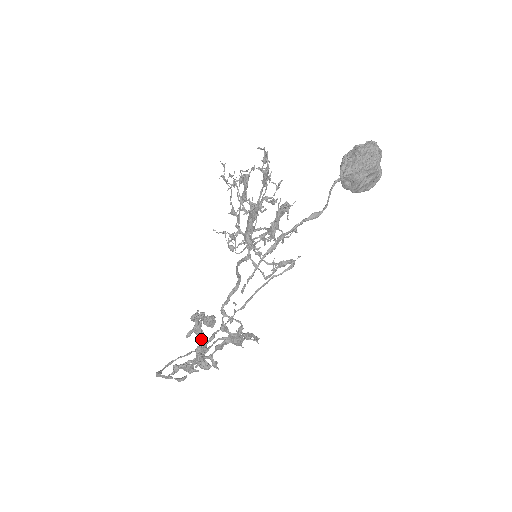
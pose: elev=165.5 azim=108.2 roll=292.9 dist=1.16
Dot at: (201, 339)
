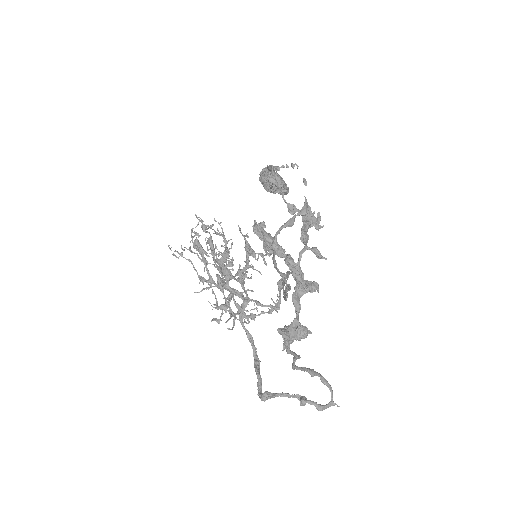
Dot at: (281, 247)
